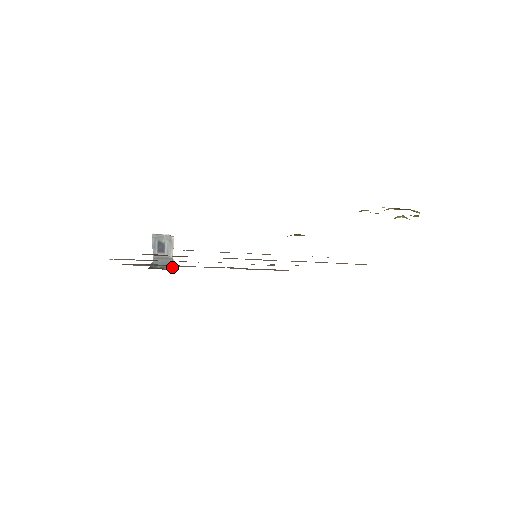
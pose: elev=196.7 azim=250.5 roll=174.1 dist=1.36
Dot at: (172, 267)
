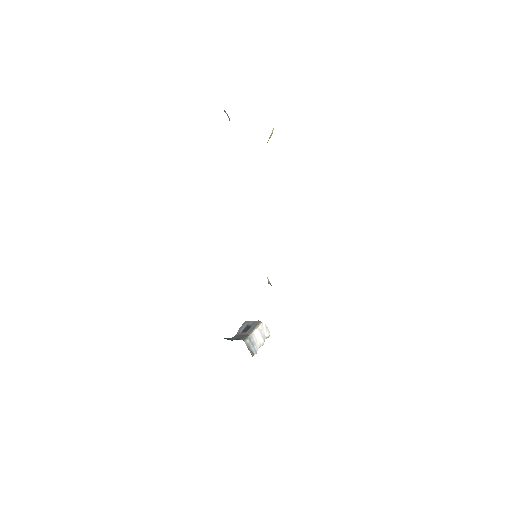
Dot at: (243, 340)
